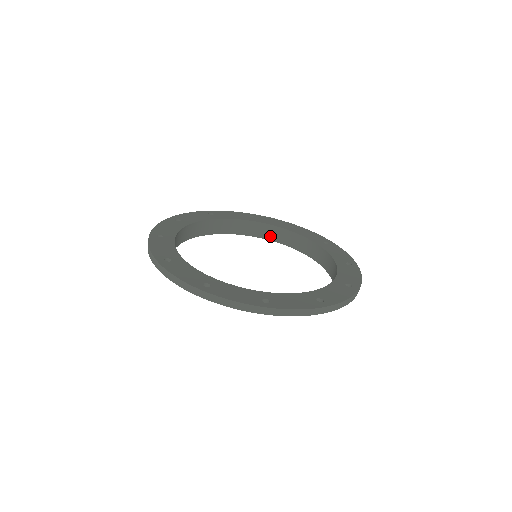
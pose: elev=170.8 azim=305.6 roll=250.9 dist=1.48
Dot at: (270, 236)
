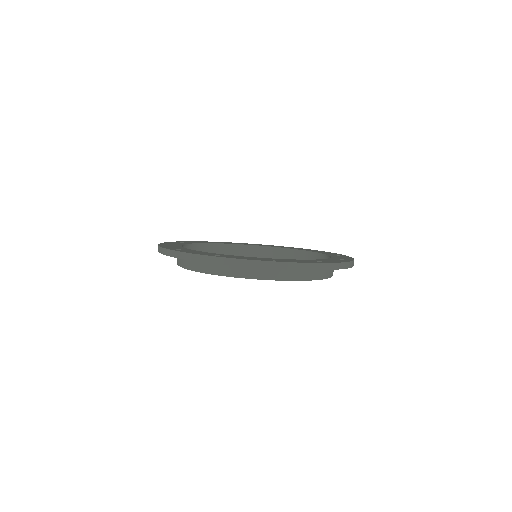
Dot at: occluded
